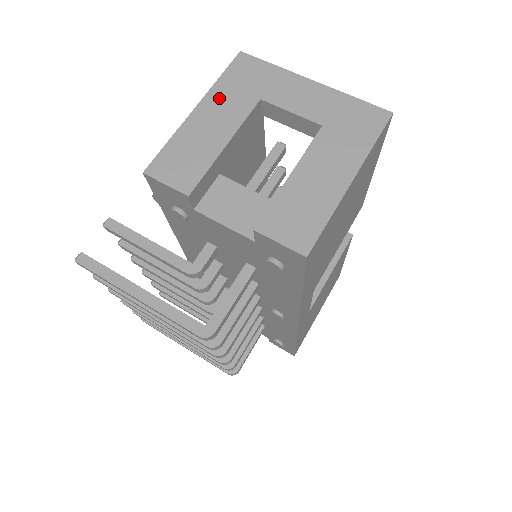
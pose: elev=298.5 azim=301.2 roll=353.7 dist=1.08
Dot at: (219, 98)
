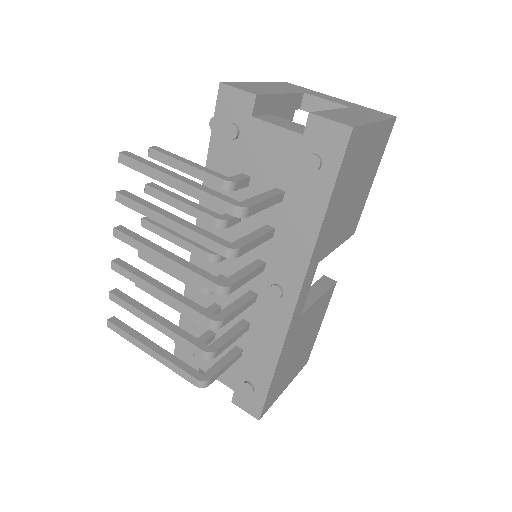
Dot at: (275, 85)
